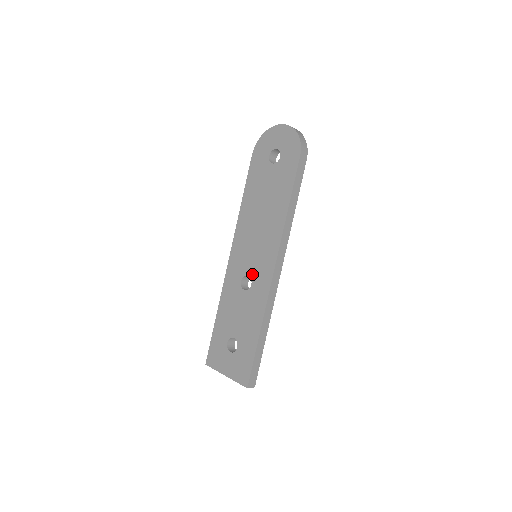
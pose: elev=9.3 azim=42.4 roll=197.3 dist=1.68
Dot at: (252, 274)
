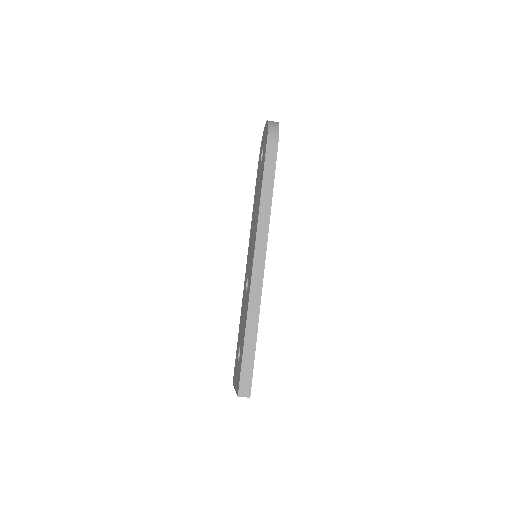
Dot at: (248, 273)
